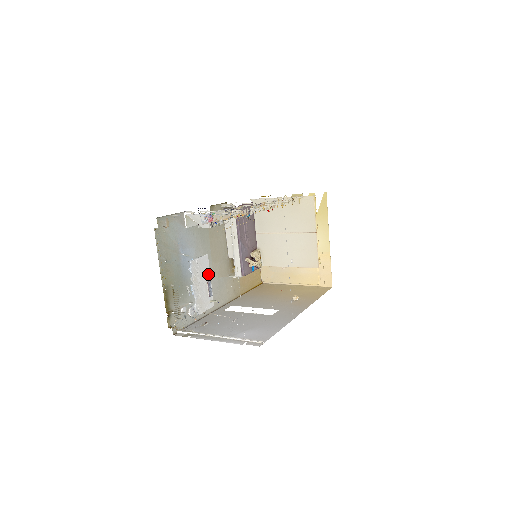
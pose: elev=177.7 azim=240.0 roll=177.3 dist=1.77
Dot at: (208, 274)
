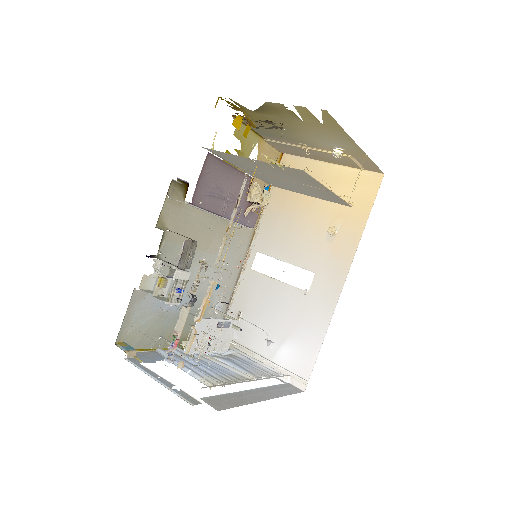
Dot at: (212, 323)
